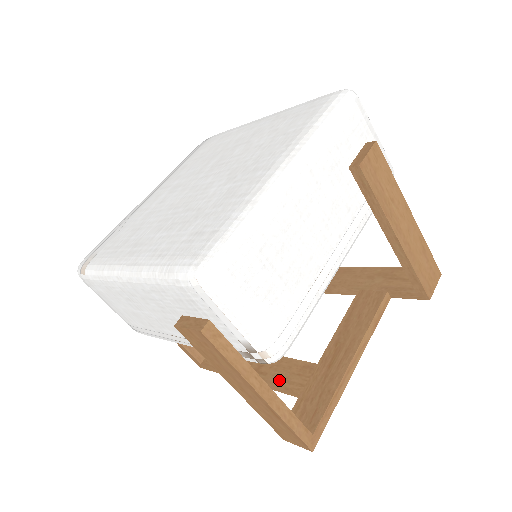
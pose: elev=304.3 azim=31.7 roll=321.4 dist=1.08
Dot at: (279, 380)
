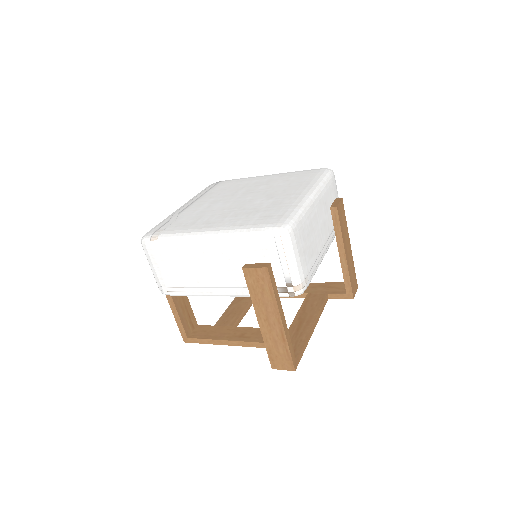
Dot at: (262, 339)
